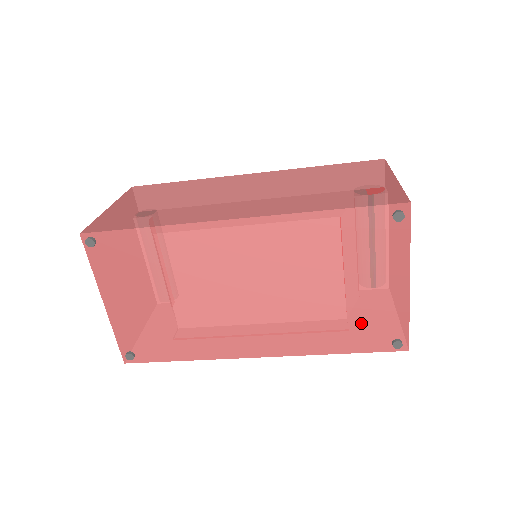
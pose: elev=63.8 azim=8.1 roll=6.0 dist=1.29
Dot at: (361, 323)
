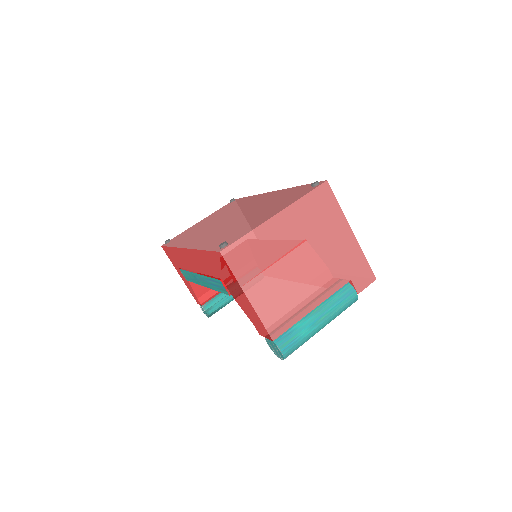
Dot at: (232, 234)
